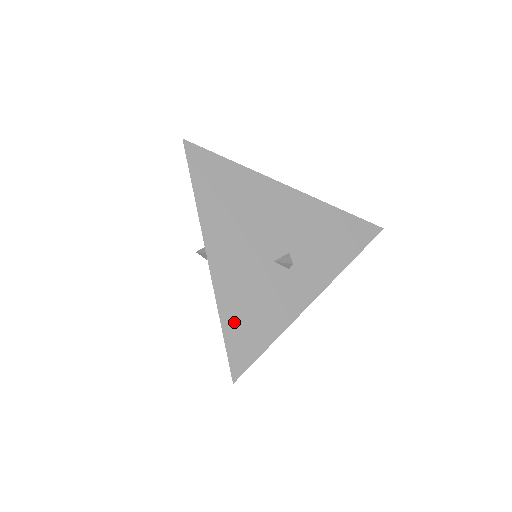
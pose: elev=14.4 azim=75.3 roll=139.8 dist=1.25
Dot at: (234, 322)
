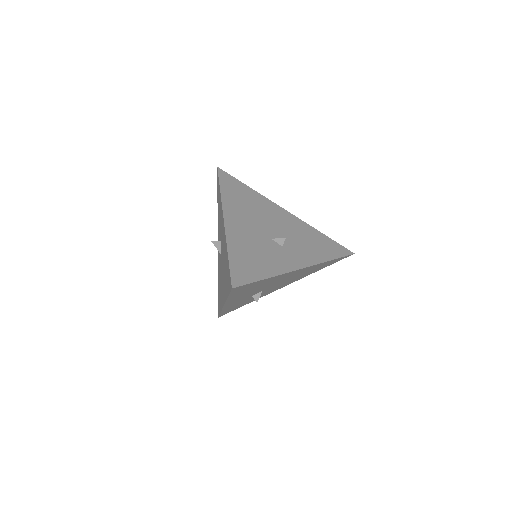
Dot at: (238, 256)
